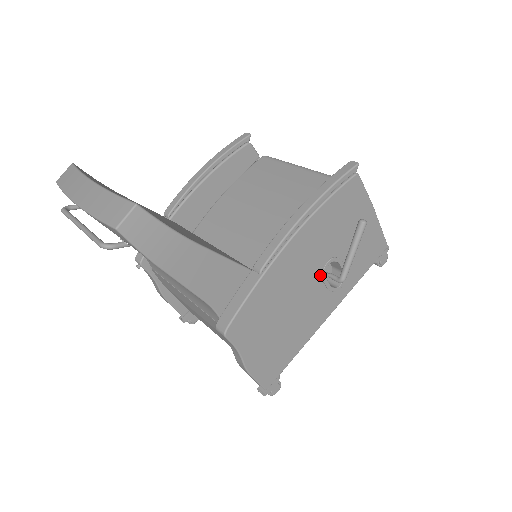
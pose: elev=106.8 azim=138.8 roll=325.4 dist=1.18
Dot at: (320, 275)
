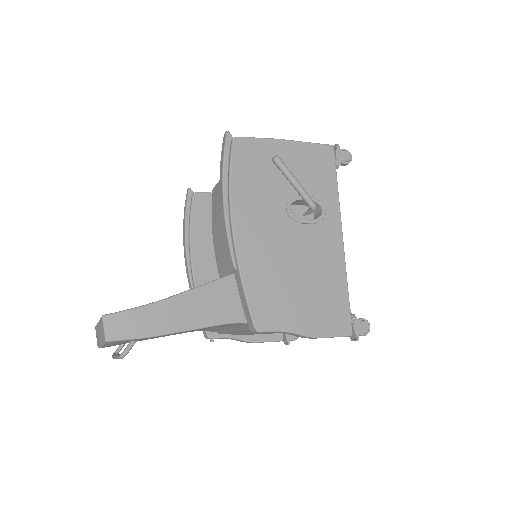
Dot at: (292, 222)
